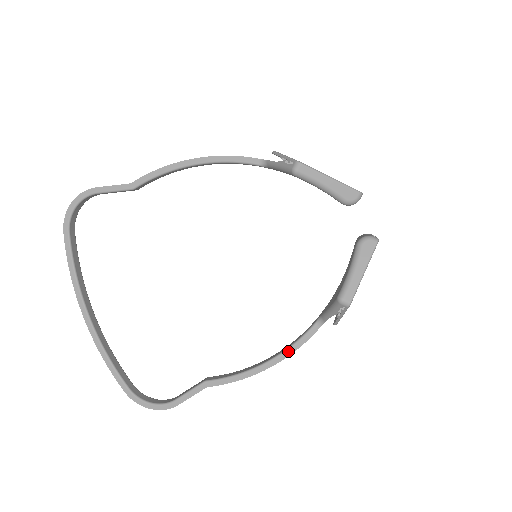
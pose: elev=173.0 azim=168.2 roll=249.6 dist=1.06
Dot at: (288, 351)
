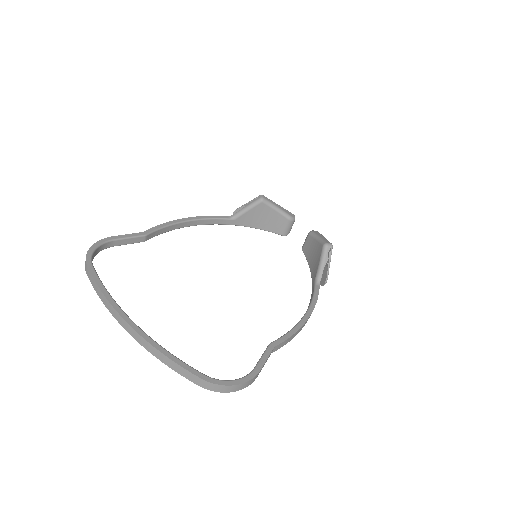
Dot at: (312, 304)
